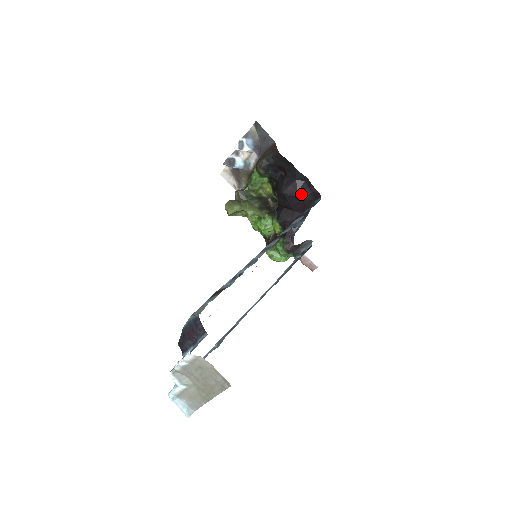
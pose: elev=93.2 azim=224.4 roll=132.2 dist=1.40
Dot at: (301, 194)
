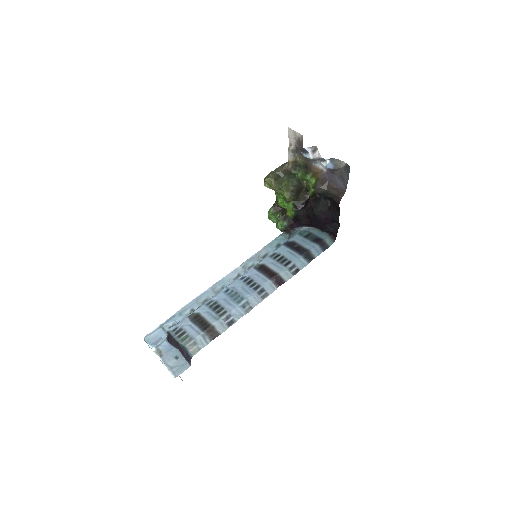
Dot at: (325, 226)
